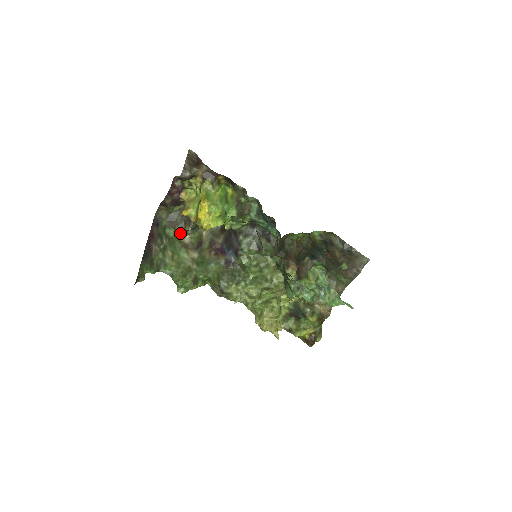
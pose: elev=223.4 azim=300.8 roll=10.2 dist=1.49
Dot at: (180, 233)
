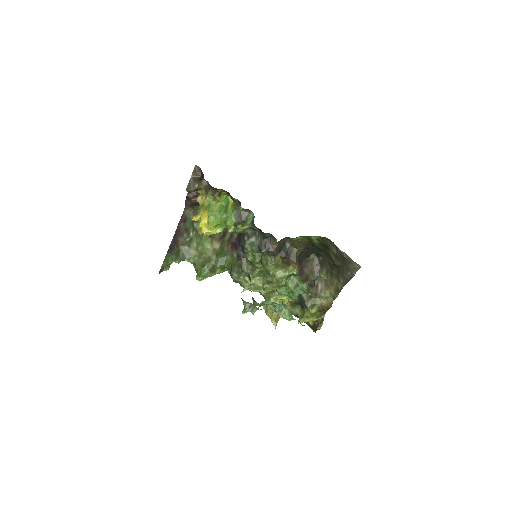
Dot at: occluded
